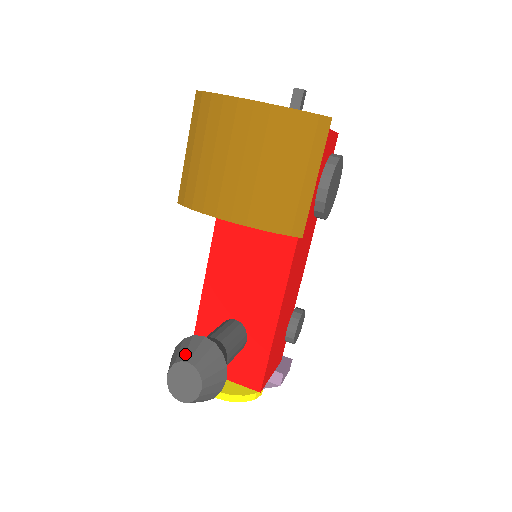
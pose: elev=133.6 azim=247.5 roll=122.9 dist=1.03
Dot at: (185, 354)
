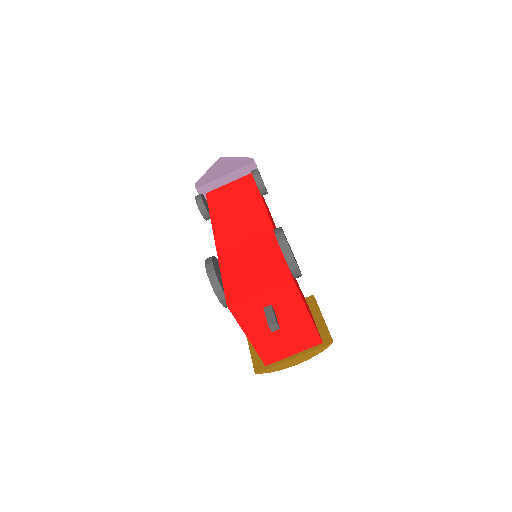
Dot at: occluded
